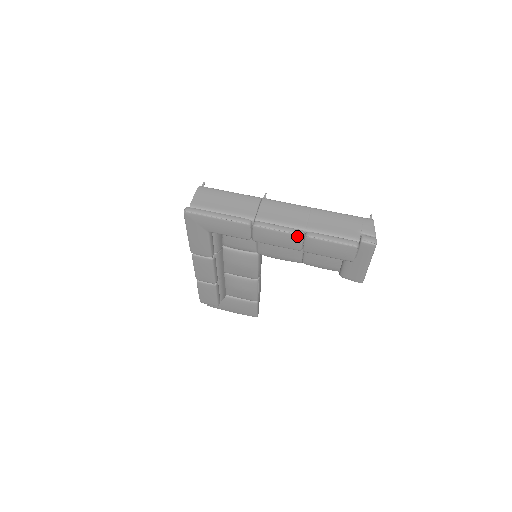
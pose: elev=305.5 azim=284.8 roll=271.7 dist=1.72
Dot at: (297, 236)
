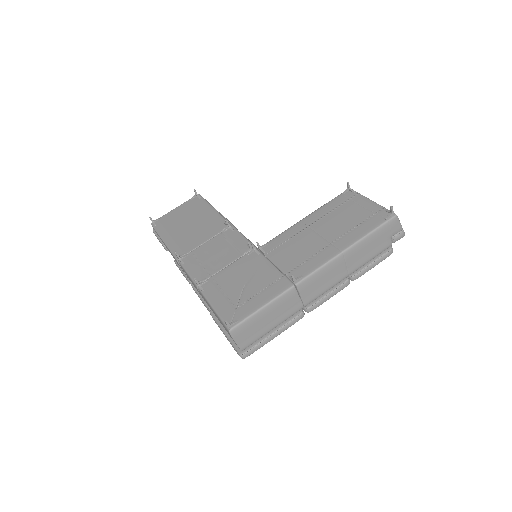
Dot at: (345, 286)
